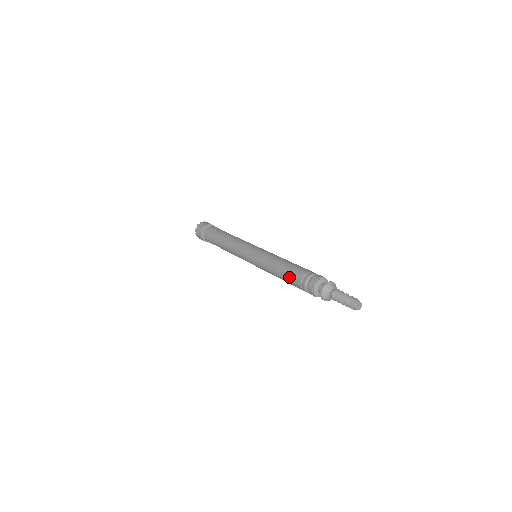
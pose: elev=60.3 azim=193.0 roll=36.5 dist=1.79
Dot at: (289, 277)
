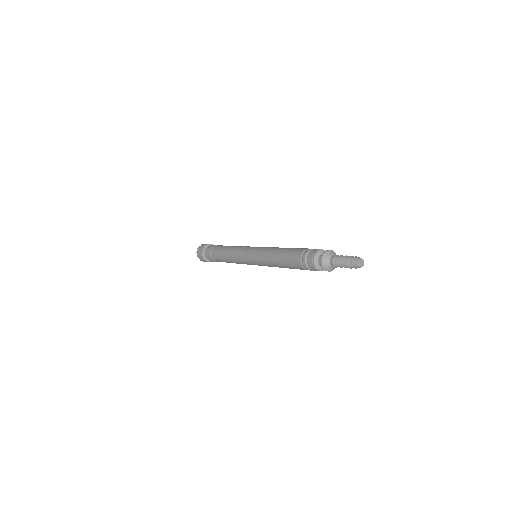
Dot at: (290, 254)
